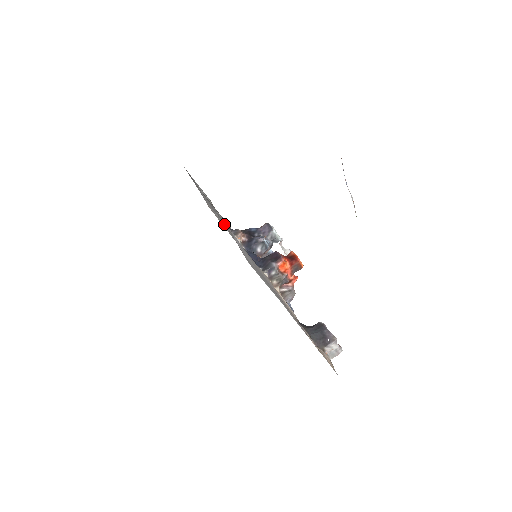
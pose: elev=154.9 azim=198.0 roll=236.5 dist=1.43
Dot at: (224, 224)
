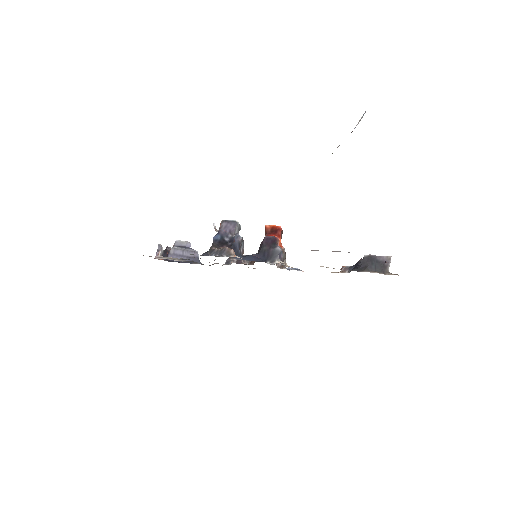
Dot at: occluded
